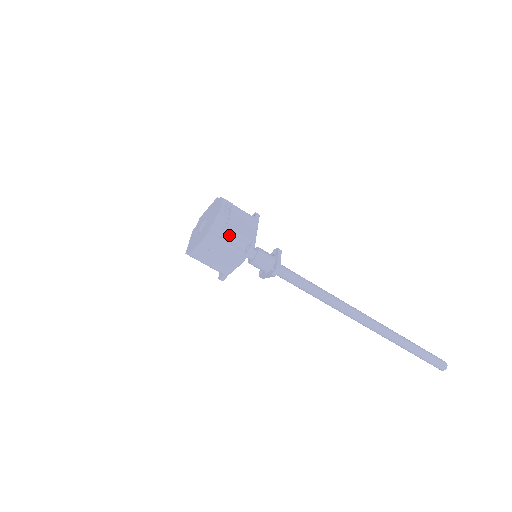
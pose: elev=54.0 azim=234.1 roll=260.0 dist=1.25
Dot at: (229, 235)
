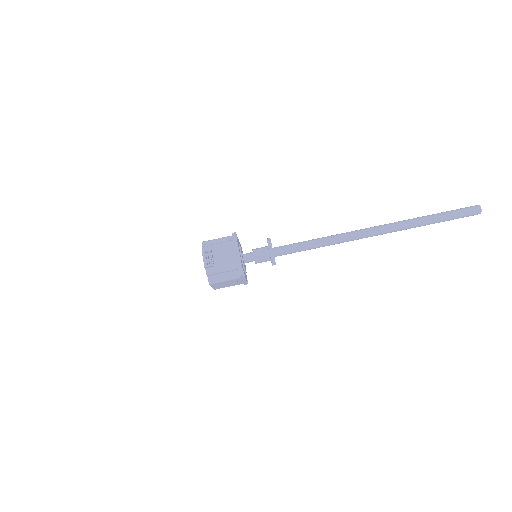
Dot at: (222, 273)
